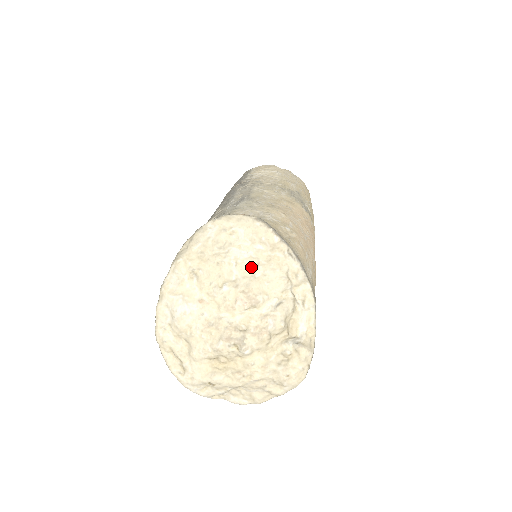
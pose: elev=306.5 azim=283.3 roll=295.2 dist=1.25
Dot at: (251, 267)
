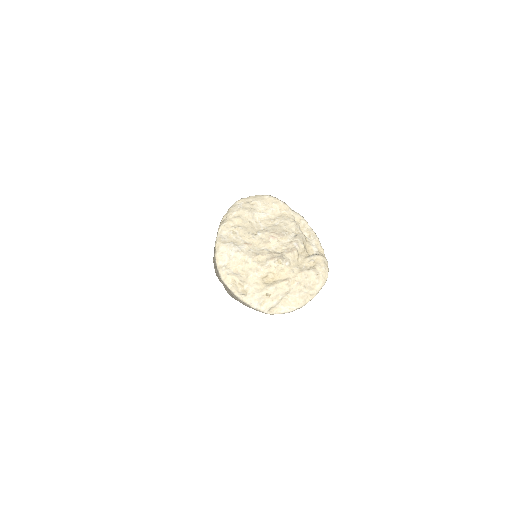
Dot at: (271, 221)
